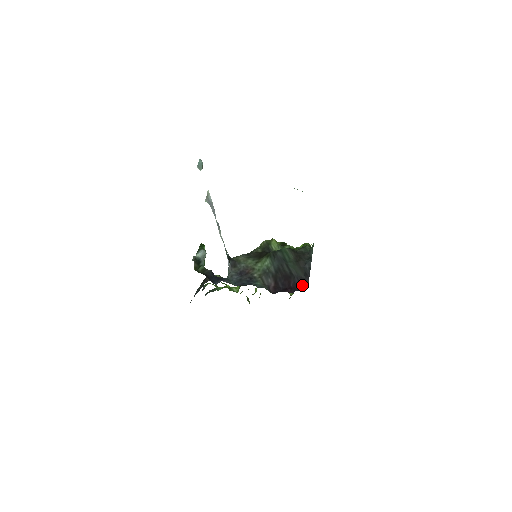
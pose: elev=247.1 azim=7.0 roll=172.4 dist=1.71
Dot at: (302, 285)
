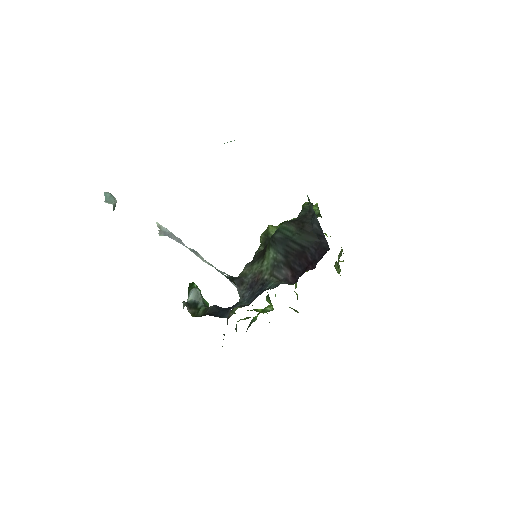
Dot at: (321, 251)
